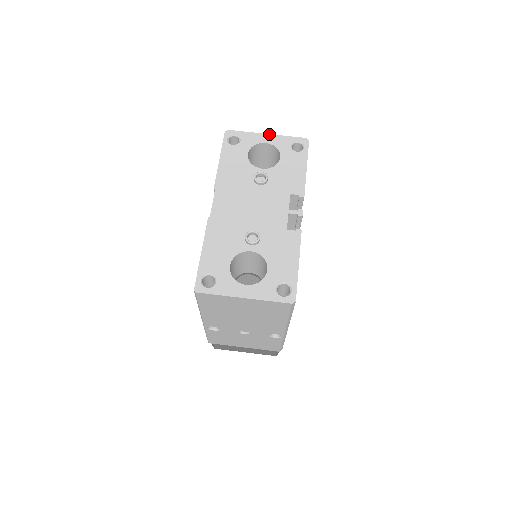
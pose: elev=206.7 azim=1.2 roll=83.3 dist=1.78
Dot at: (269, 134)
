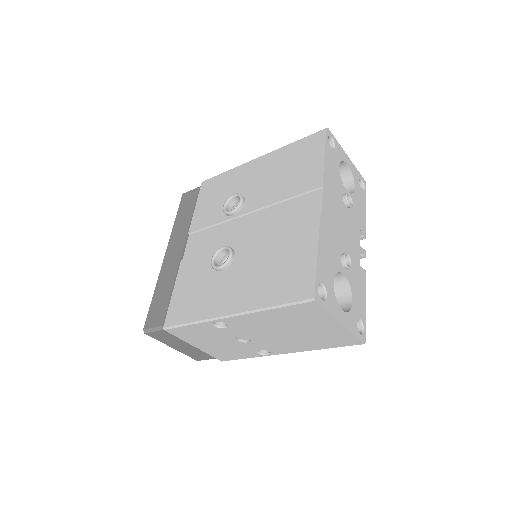
Dot at: occluded
